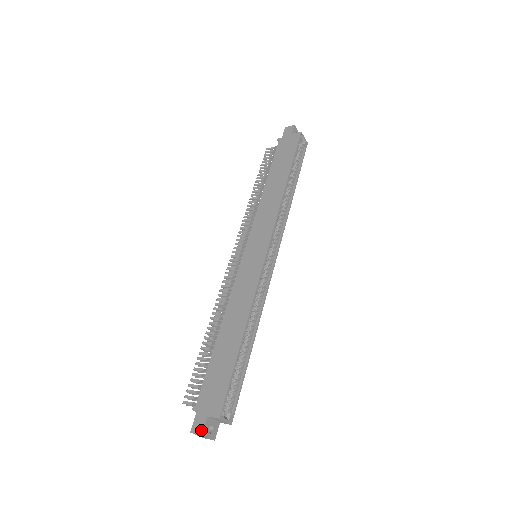
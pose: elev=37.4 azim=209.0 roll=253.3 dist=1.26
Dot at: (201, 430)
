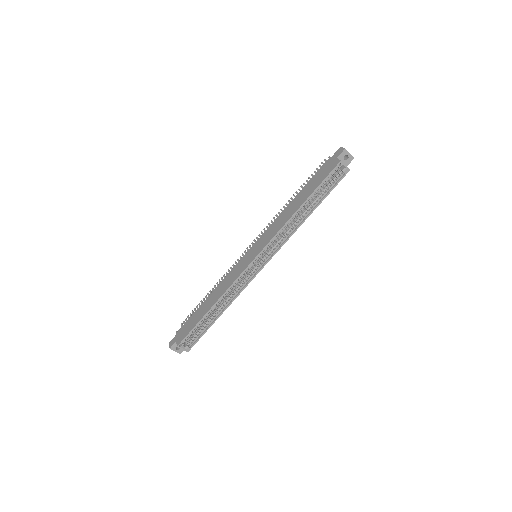
Dot at: (171, 346)
